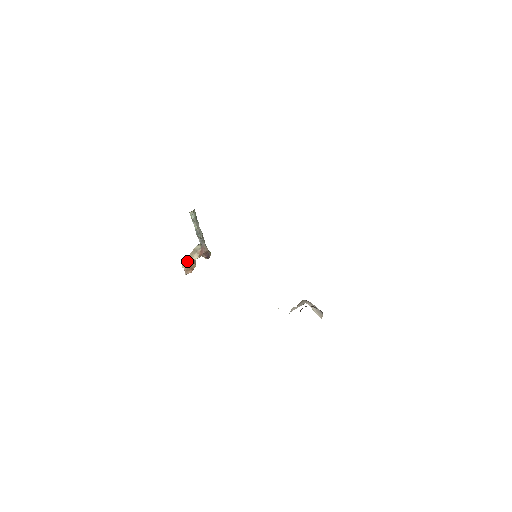
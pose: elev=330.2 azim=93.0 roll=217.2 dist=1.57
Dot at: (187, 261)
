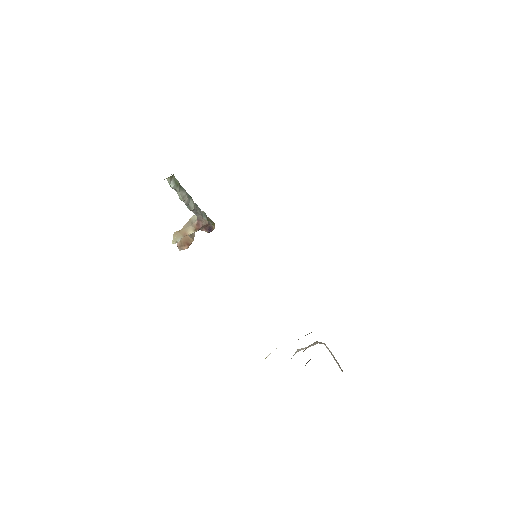
Dot at: (179, 235)
